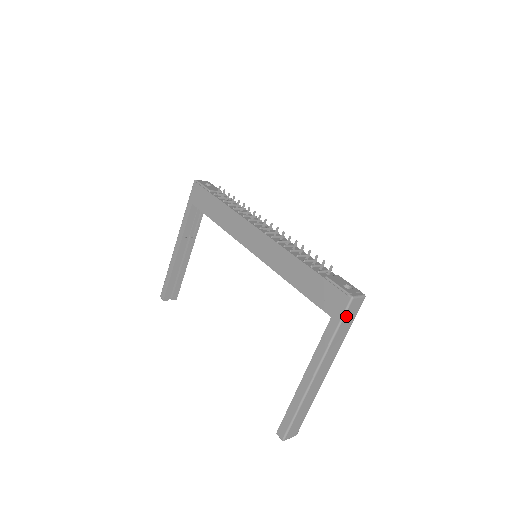
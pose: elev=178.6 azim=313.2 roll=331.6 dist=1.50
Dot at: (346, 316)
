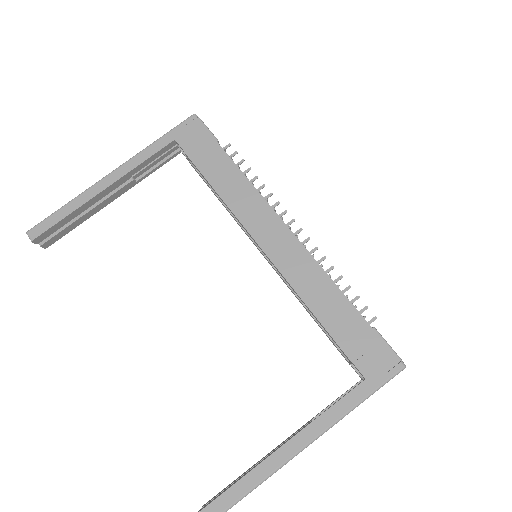
Dot at: (383, 384)
